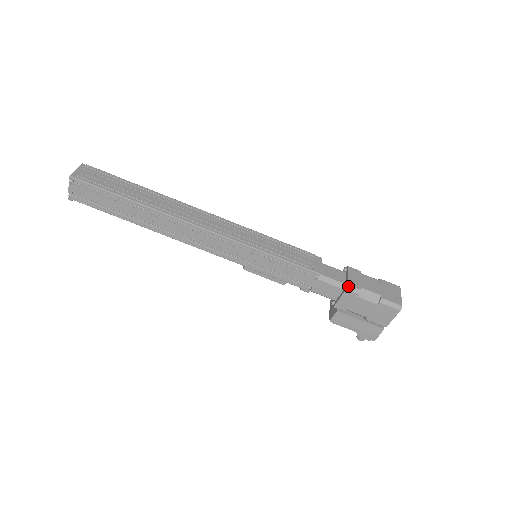
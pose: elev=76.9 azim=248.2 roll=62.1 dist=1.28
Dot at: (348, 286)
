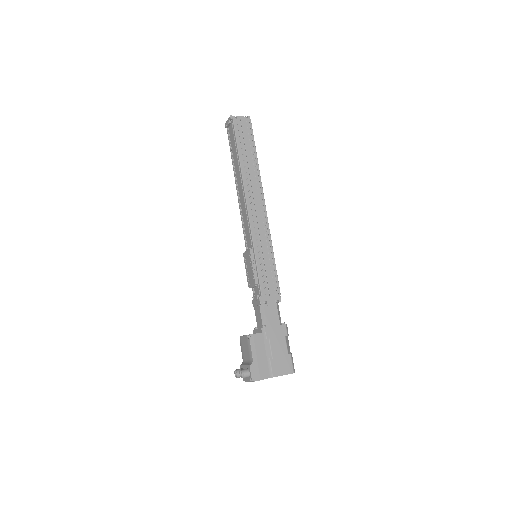
Dot at: occluded
